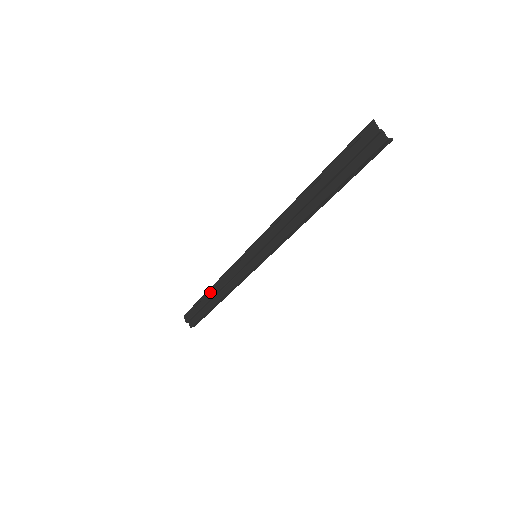
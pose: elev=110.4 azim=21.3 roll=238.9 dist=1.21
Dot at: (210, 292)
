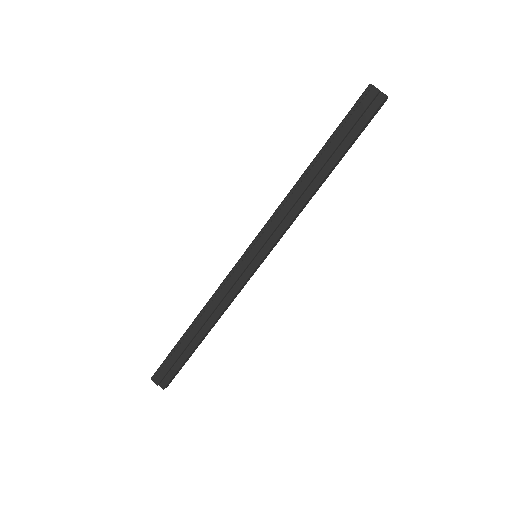
Dot at: (194, 326)
